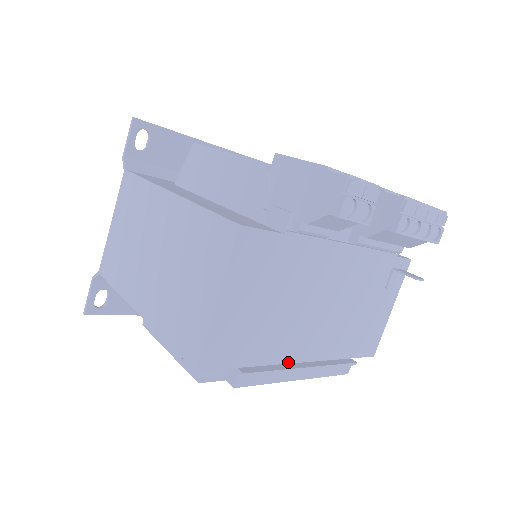
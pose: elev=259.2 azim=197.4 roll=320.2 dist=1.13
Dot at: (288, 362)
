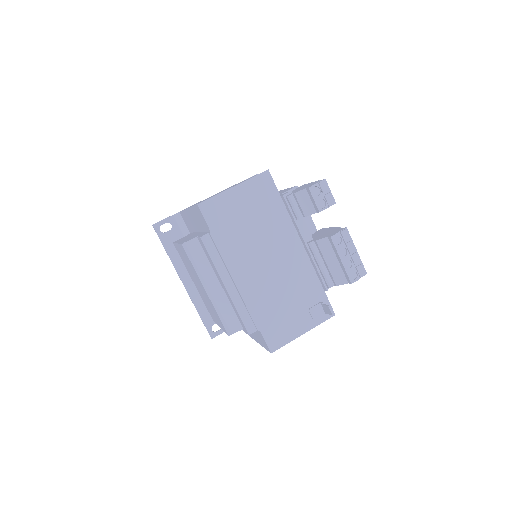
Dot at: (230, 269)
